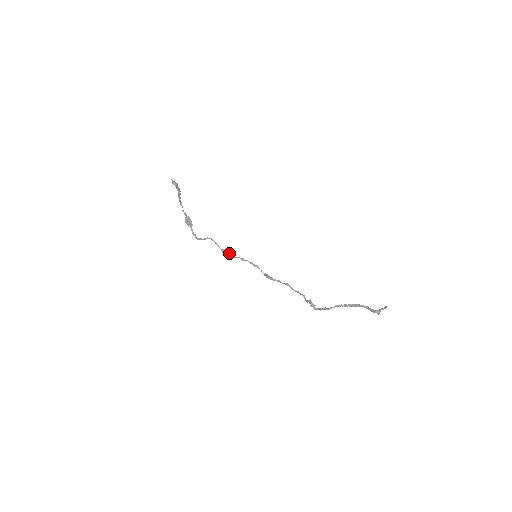
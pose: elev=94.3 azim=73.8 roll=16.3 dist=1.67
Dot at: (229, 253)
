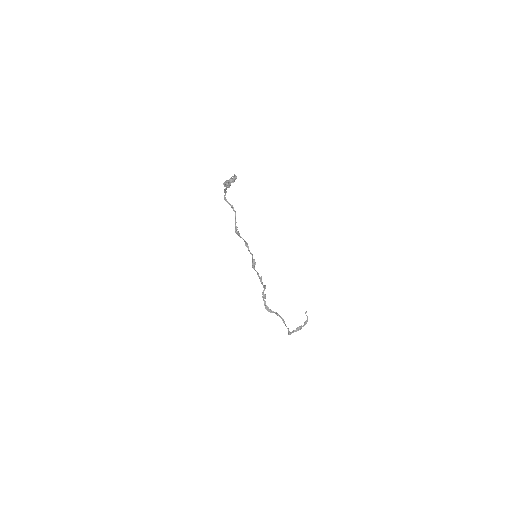
Dot at: (239, 234)
